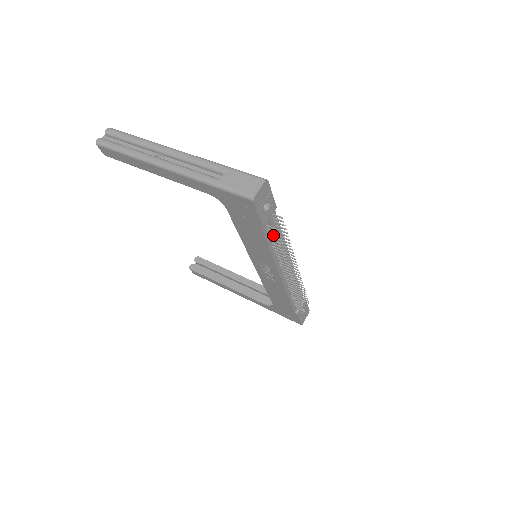
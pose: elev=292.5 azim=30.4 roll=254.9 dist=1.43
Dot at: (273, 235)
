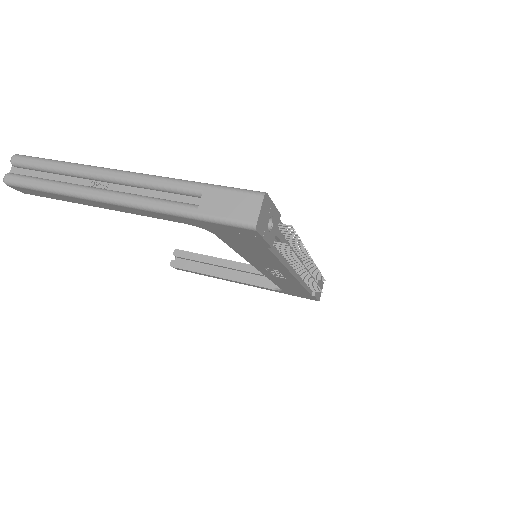
Dot at: (284, 249)
